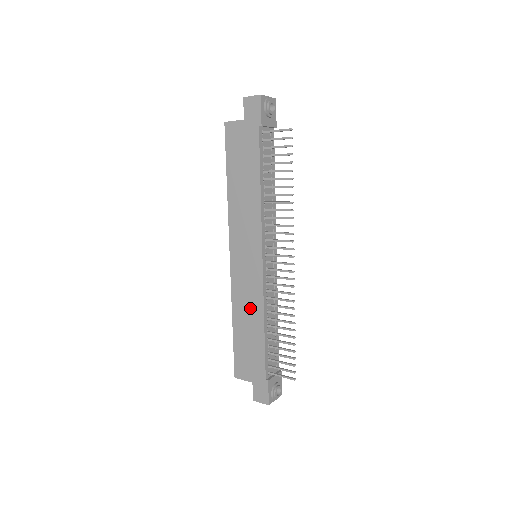
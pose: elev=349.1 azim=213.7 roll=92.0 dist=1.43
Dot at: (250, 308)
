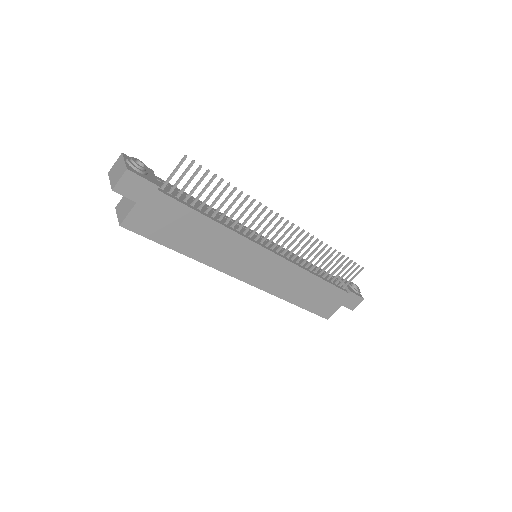
Dot at: (296, 282)
